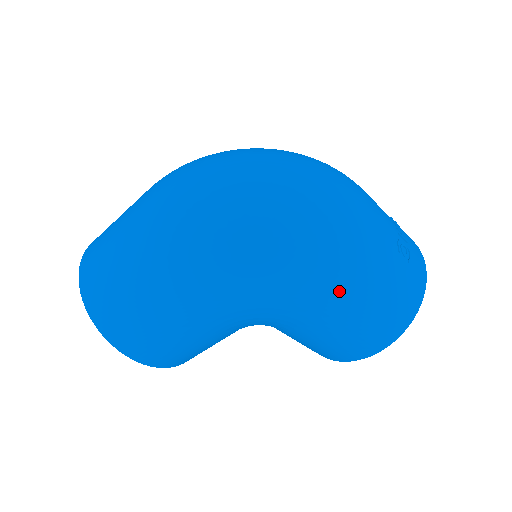
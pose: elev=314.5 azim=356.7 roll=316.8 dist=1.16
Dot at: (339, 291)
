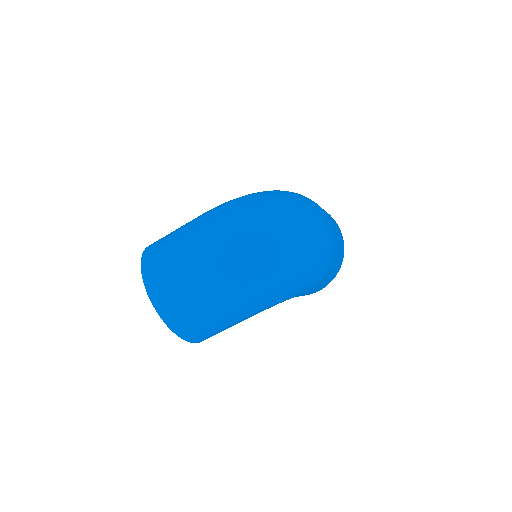
Dot at: (322, 280)
